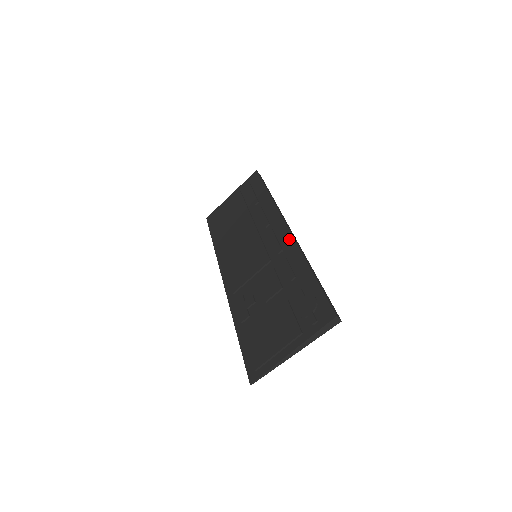
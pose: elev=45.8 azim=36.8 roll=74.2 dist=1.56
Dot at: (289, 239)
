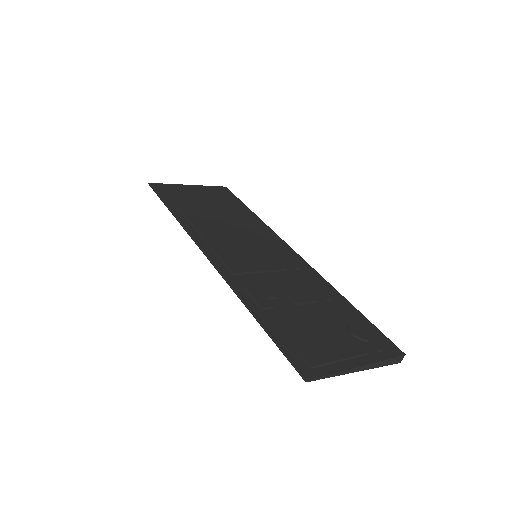
Dot at: (305, 264)
